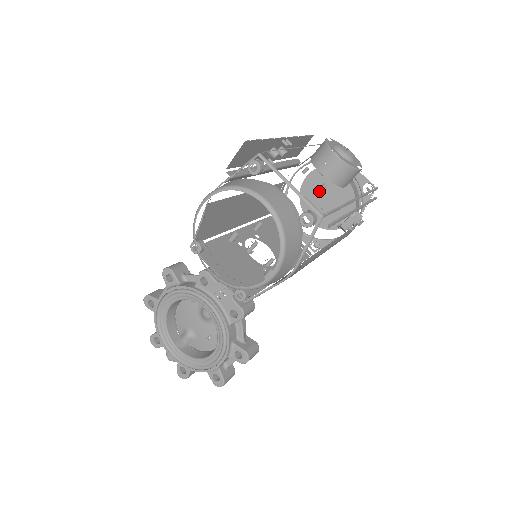
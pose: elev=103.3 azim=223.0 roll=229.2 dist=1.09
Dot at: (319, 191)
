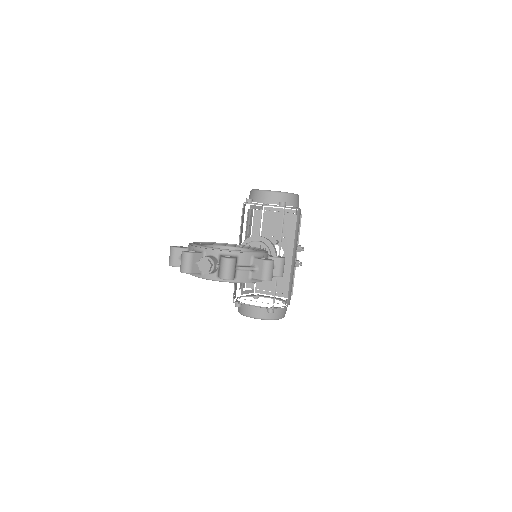
Dot at: occluded
